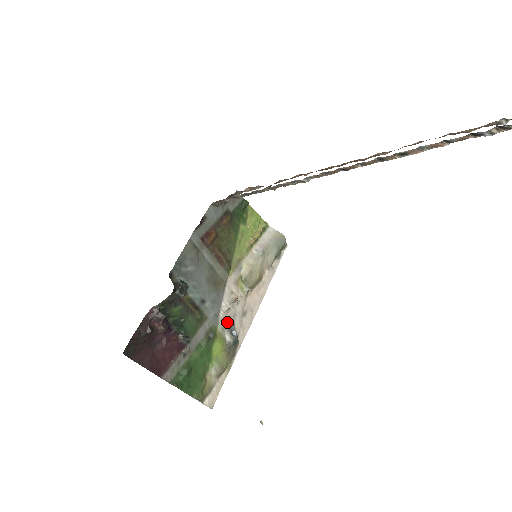
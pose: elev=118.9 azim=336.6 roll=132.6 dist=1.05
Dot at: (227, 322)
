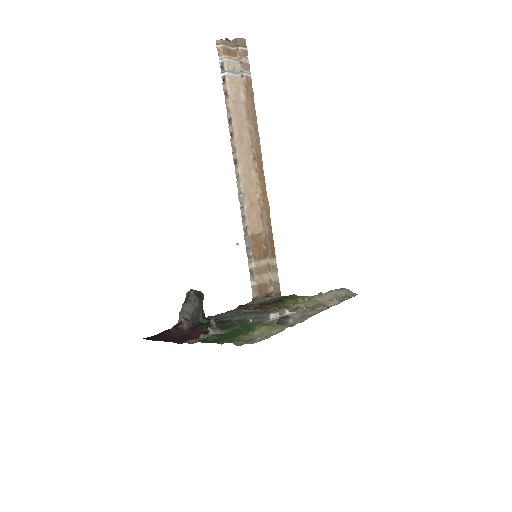
Dot at: occluded
